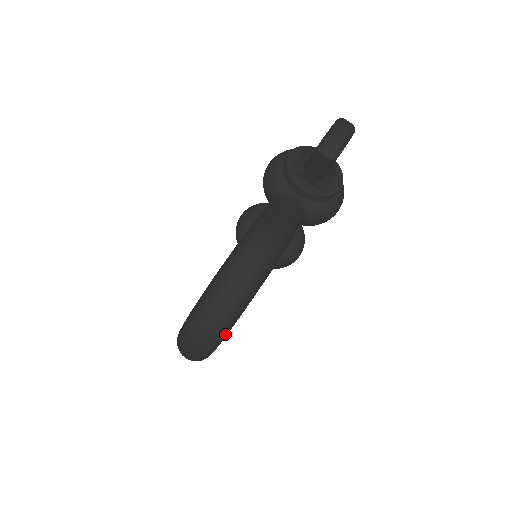
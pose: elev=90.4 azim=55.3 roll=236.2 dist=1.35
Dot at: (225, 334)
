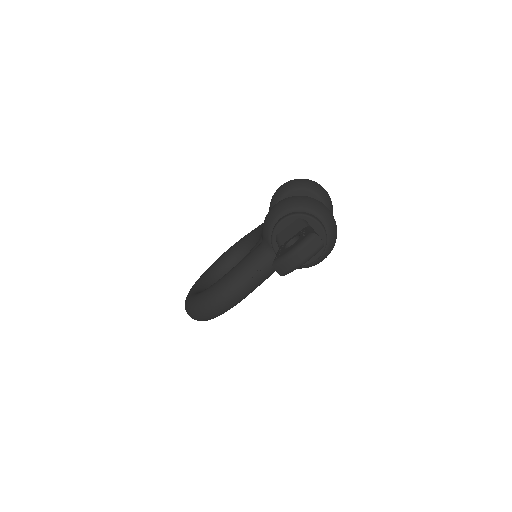
Dot at: occluded
